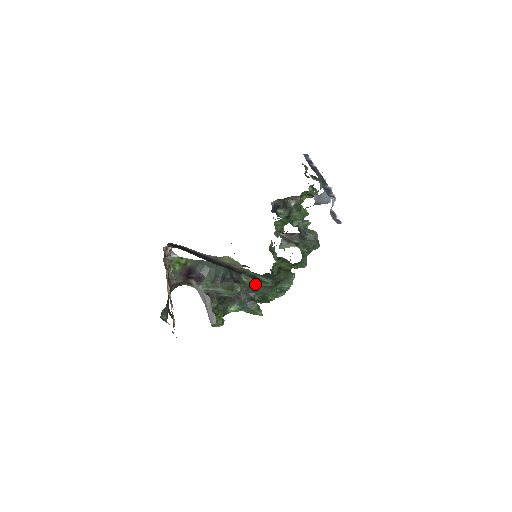
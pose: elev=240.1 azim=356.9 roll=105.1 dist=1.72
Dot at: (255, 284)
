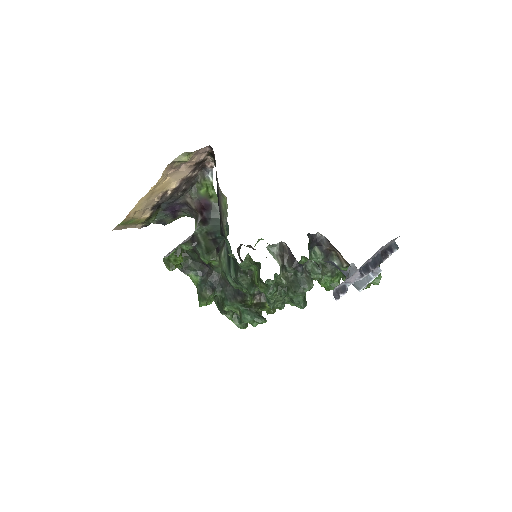
Dot at: (225, 268)
